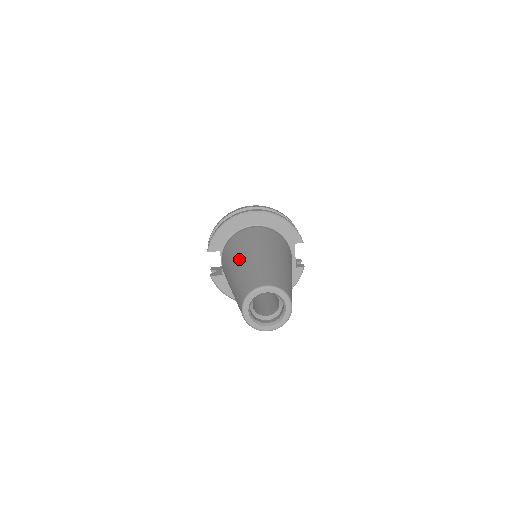
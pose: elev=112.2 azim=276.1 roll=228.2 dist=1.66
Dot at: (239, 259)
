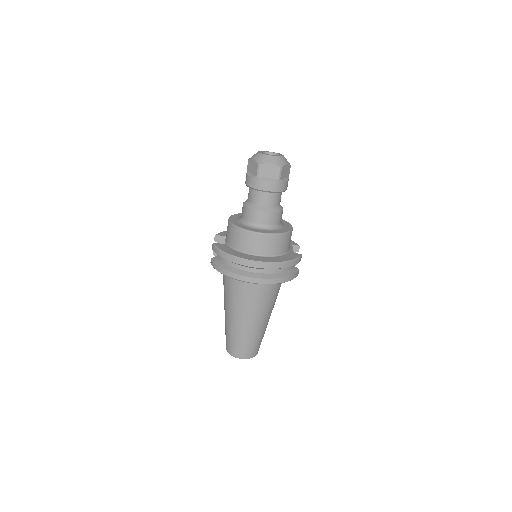
Dot at: (232, 316)
